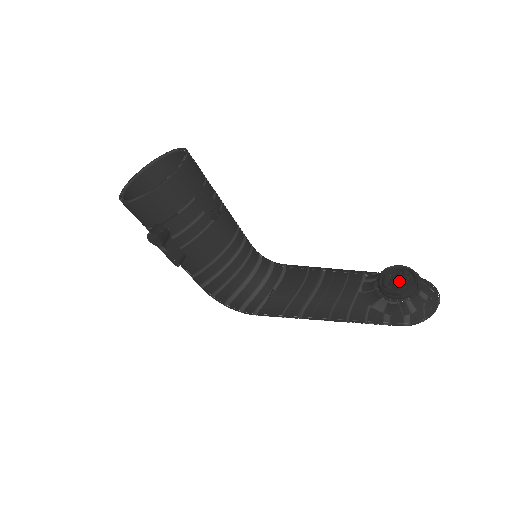
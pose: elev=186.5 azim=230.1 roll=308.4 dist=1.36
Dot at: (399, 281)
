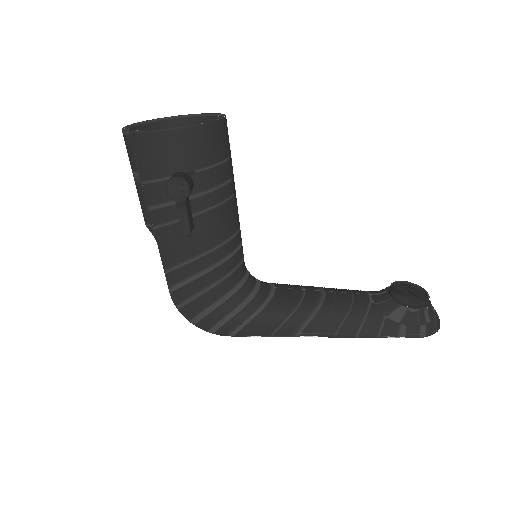
Dot at: (412, 292)
